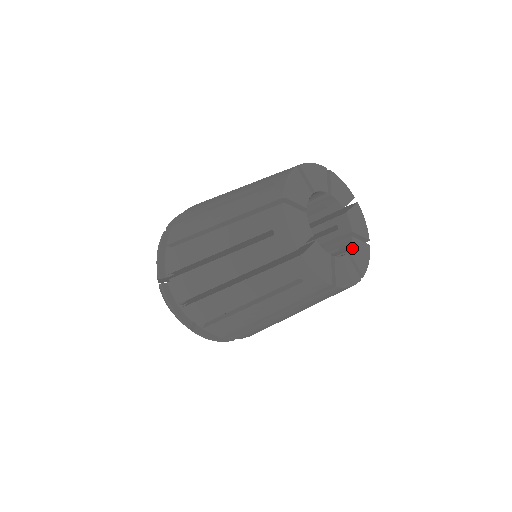
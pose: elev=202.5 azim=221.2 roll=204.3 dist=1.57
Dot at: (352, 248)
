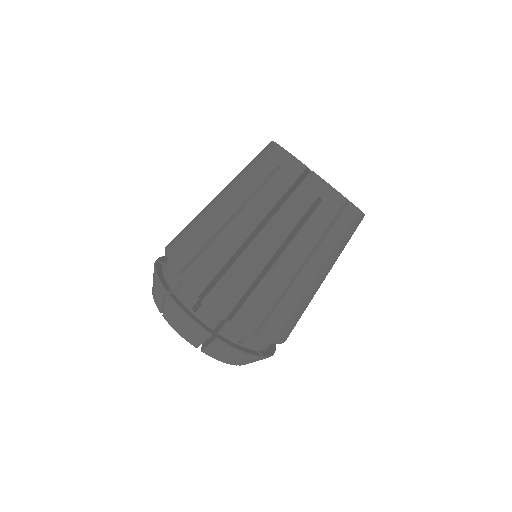
Dot at: occluded
